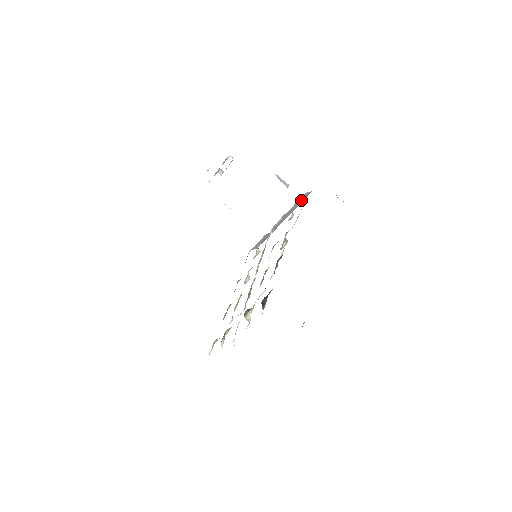
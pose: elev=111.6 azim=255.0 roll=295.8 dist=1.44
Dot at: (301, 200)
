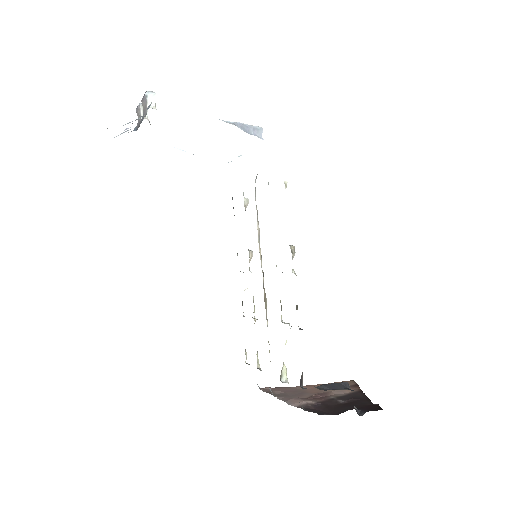
Dot at: occluded
